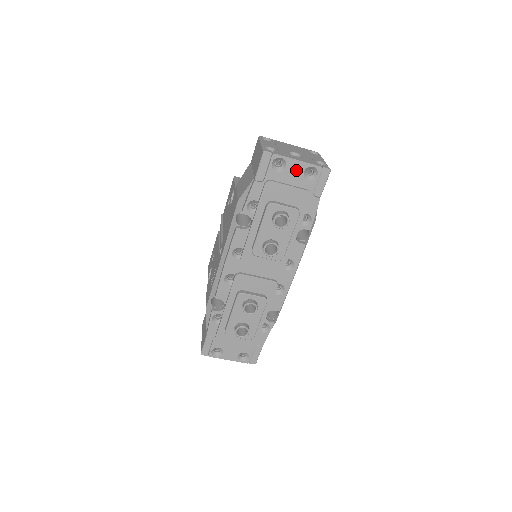
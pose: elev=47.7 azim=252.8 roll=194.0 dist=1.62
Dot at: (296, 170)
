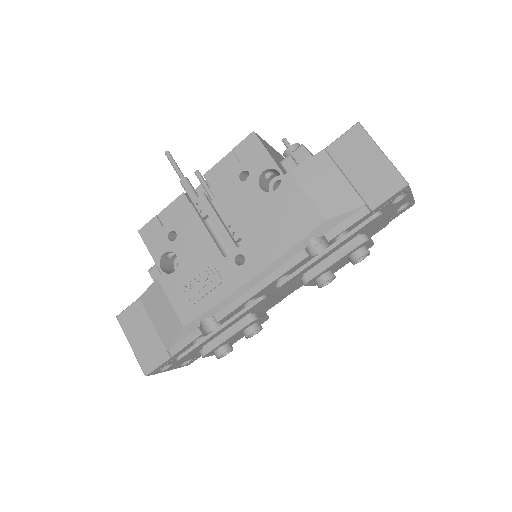
Dot at: (402, 203)
